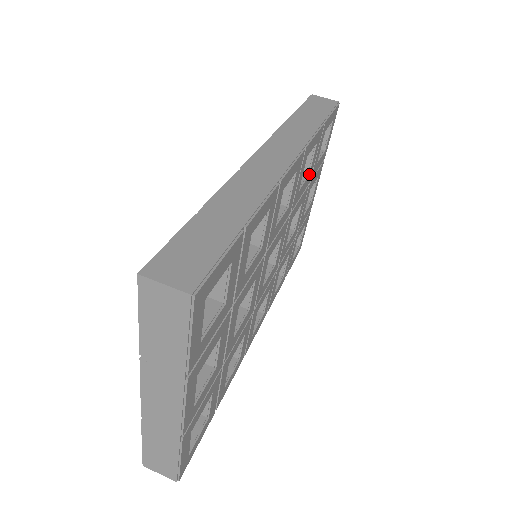
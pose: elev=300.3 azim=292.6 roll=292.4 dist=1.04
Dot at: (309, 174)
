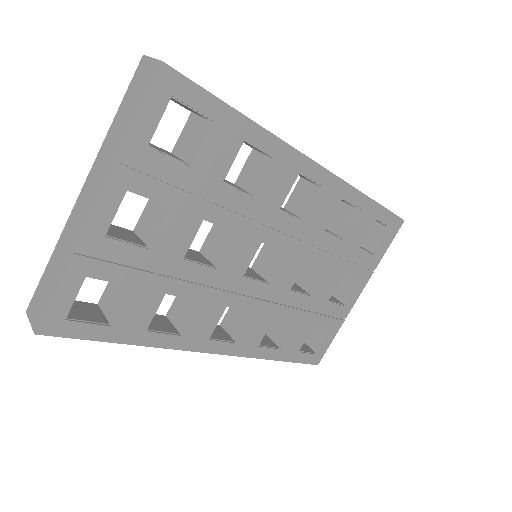
Dot at: (345, 239)
